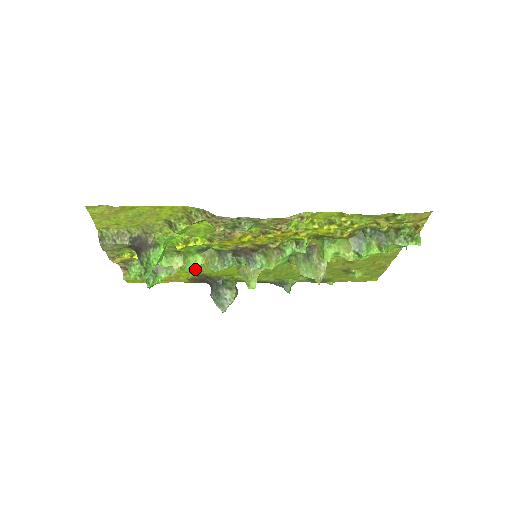
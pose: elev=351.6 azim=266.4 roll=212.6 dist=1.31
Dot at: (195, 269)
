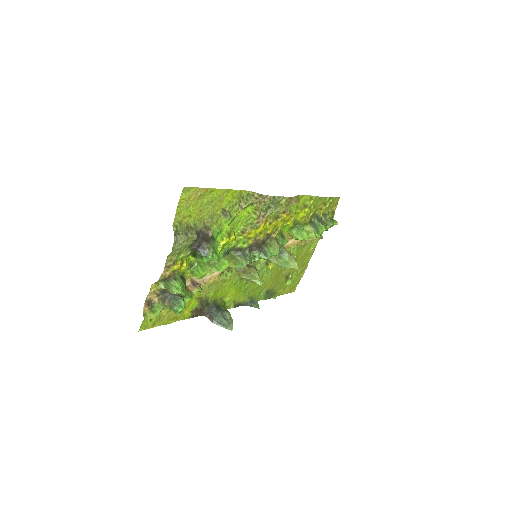
Dot at: (204, 291)
